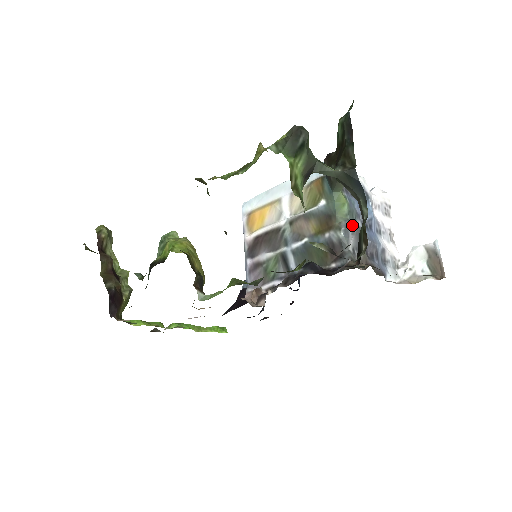
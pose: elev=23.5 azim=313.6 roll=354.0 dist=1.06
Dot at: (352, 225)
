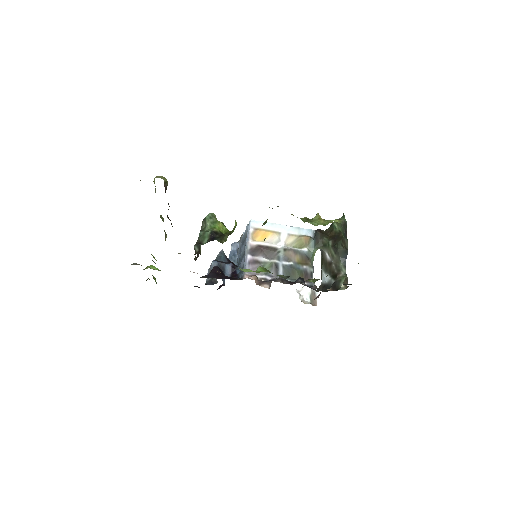
Dot at: (313, 267)
